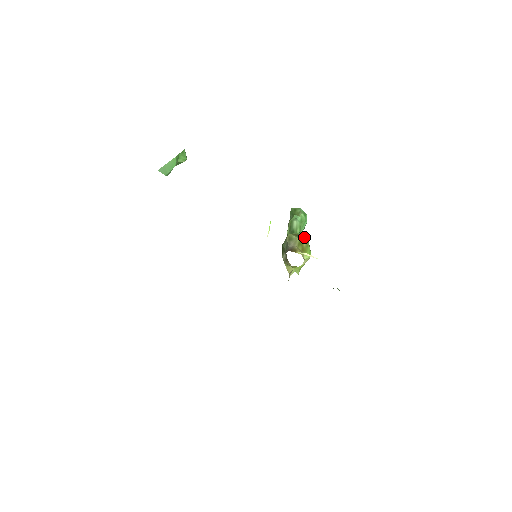
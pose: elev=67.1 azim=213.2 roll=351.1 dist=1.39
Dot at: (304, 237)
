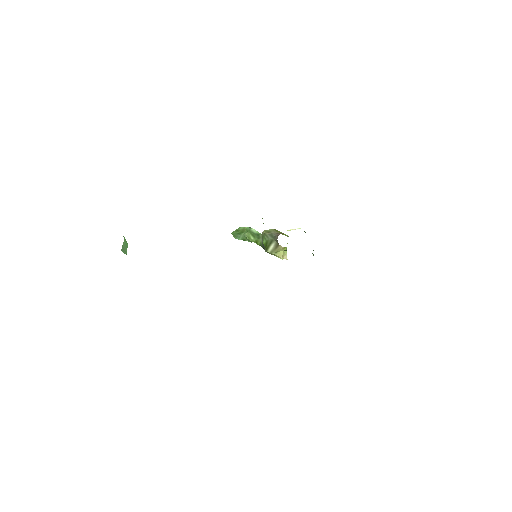
Dot at: occluded
